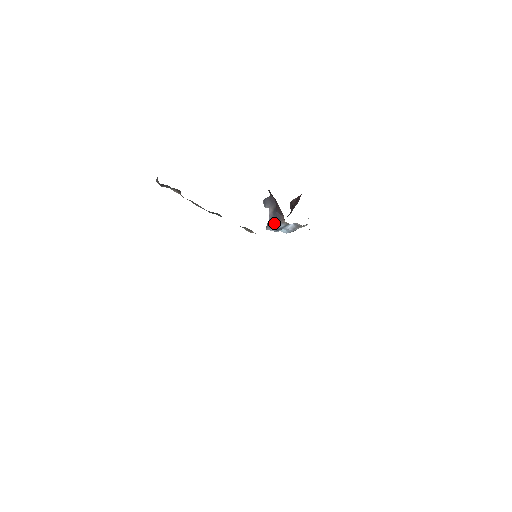
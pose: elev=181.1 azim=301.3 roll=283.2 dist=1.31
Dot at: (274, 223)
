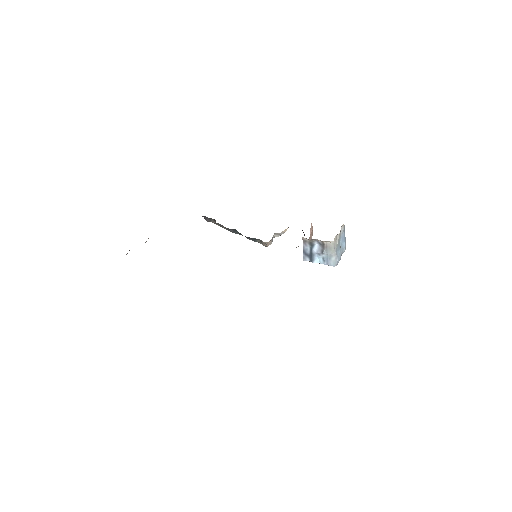
Dot at: (304, 249)
